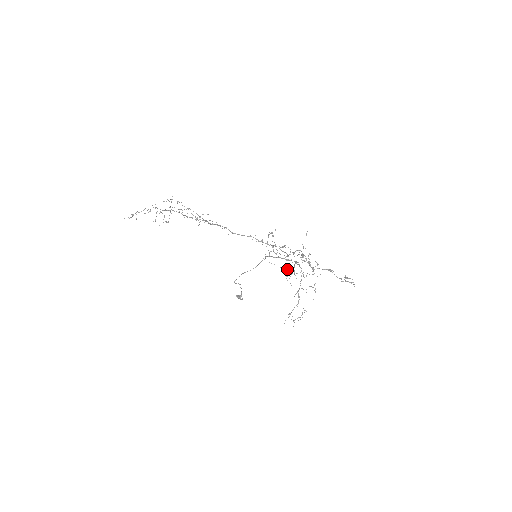
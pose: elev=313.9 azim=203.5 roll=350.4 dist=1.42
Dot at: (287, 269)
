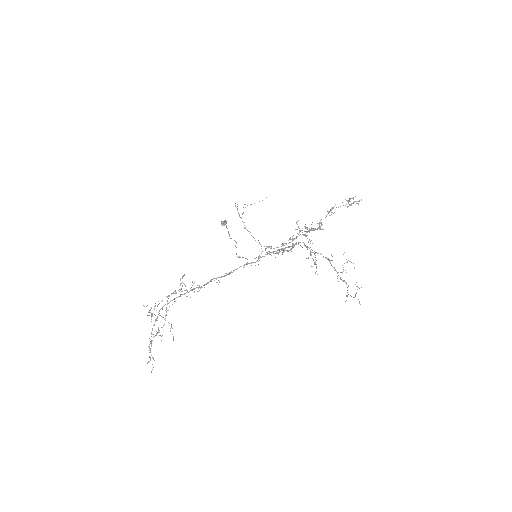
Dot at: occluded
